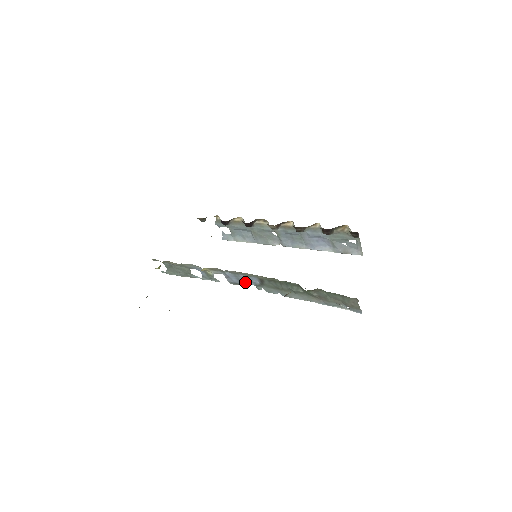
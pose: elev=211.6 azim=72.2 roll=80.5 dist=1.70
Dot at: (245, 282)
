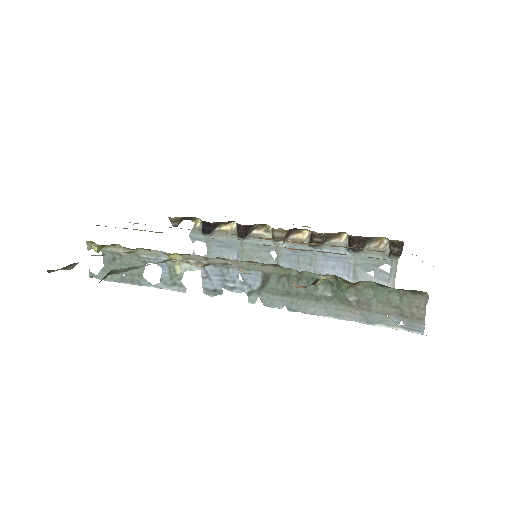
Dot at: (233, 287)
